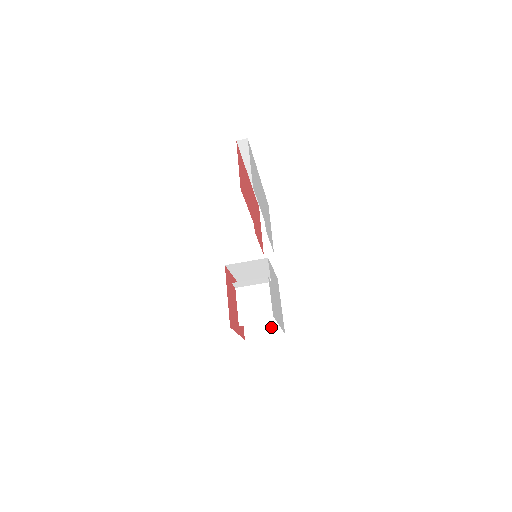
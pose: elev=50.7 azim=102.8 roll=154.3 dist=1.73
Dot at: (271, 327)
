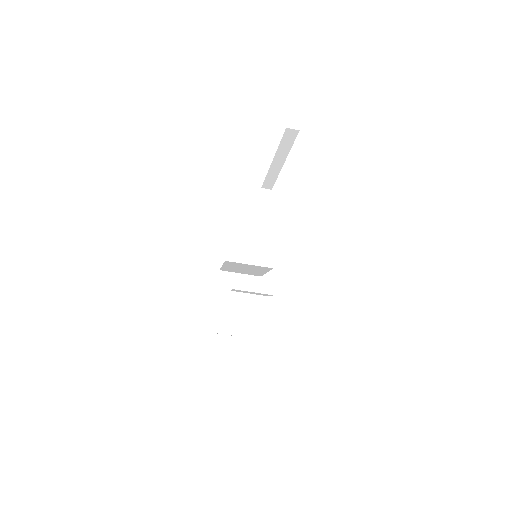
Dot at: occluded
